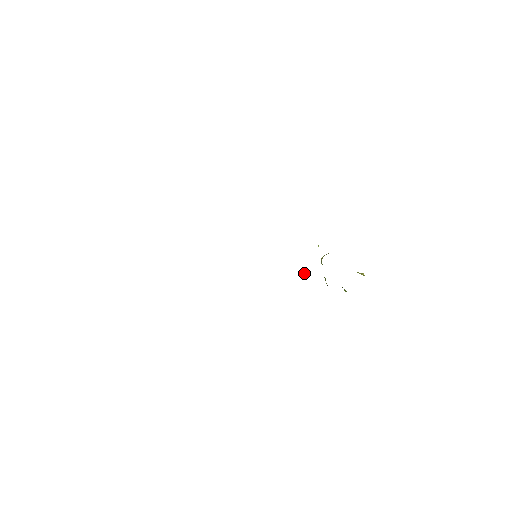
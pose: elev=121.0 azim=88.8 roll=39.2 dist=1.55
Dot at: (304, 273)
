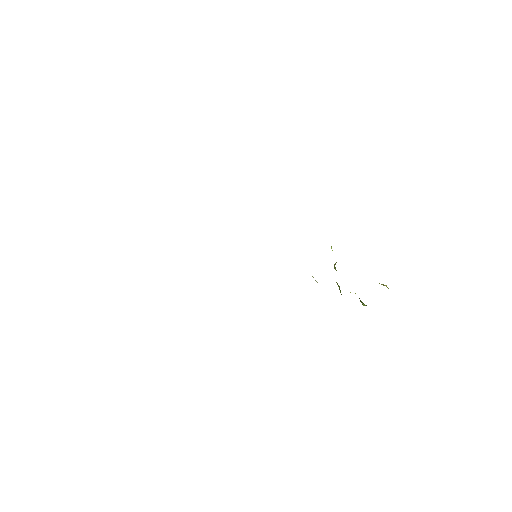
Dot at: occluded
